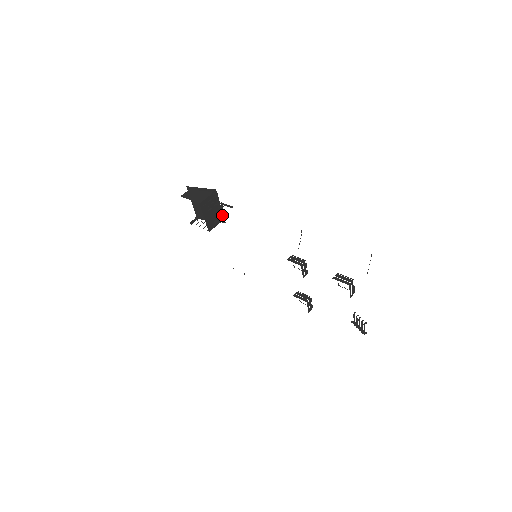
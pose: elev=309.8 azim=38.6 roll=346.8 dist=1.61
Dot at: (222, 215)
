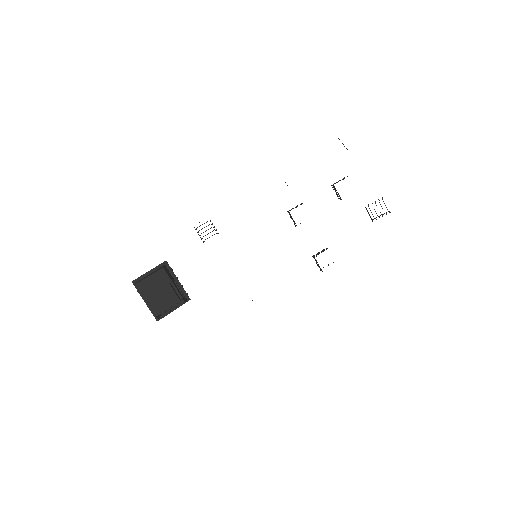
Dot at: occluded
